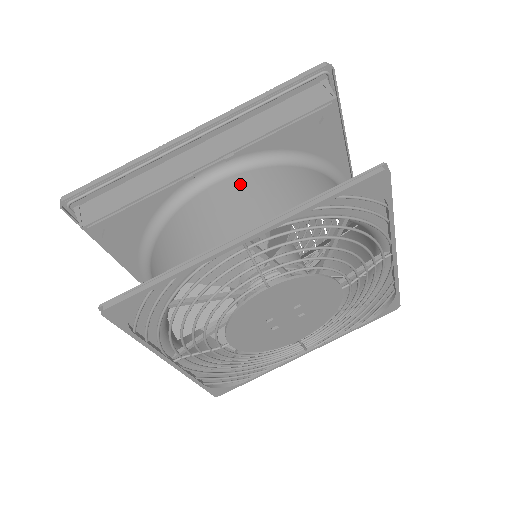
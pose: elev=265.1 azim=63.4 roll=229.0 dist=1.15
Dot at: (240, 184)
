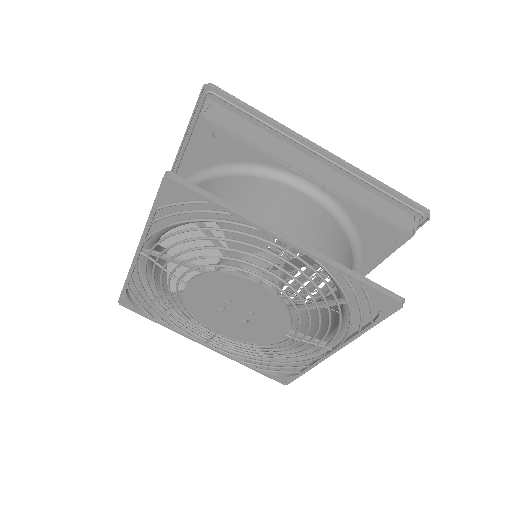
Dot at: (315, 211)
